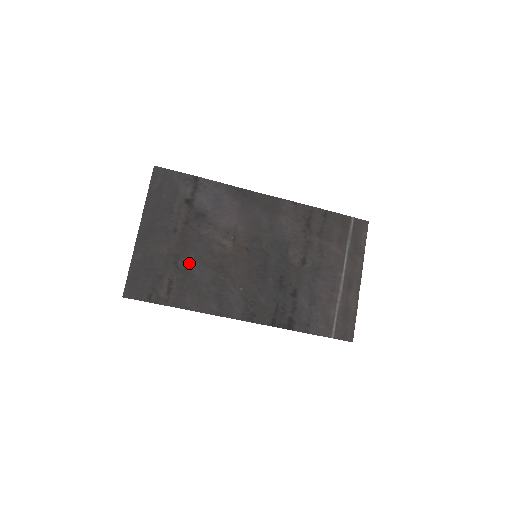
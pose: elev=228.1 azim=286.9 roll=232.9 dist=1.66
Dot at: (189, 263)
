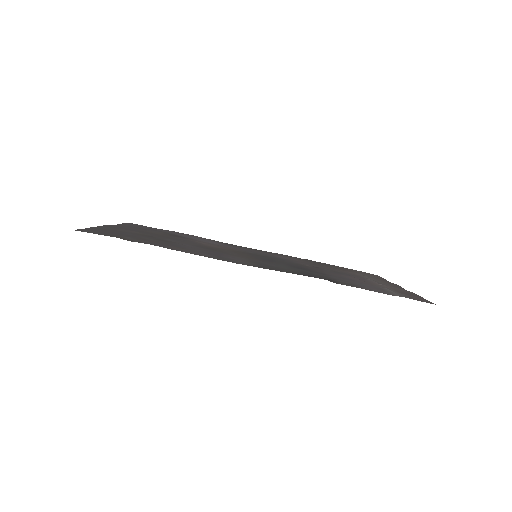
Dot at: occluded
